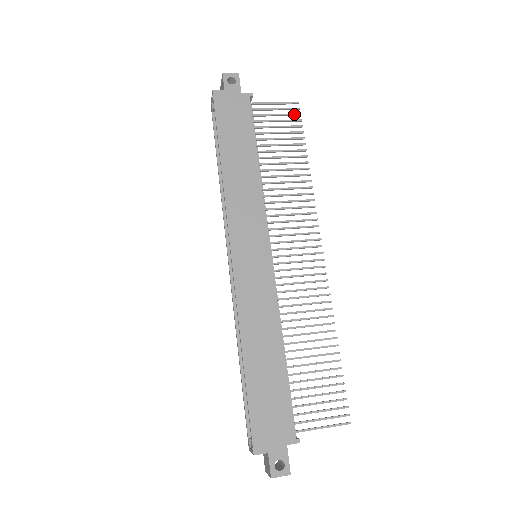
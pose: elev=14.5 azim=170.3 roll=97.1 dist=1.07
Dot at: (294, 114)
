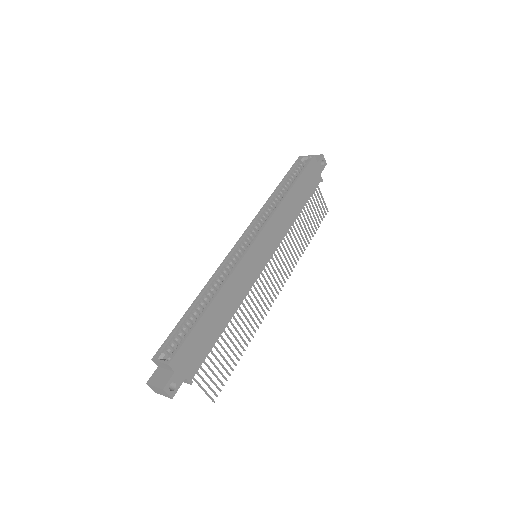
Dot at: occluded
